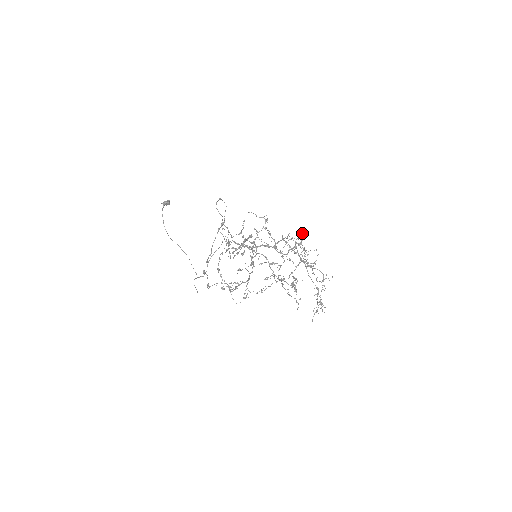
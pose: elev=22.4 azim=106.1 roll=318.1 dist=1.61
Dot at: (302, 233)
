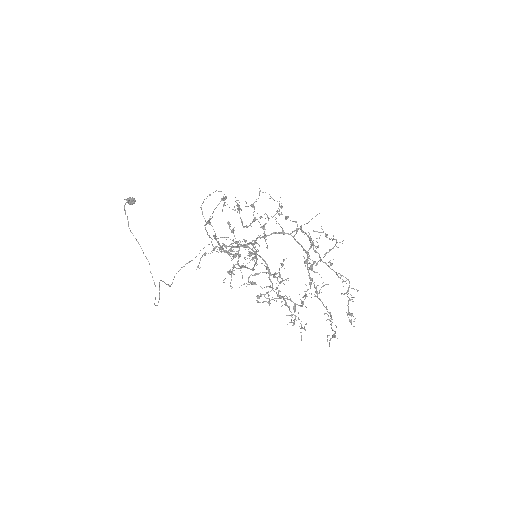
Dot at: (316, 241)
